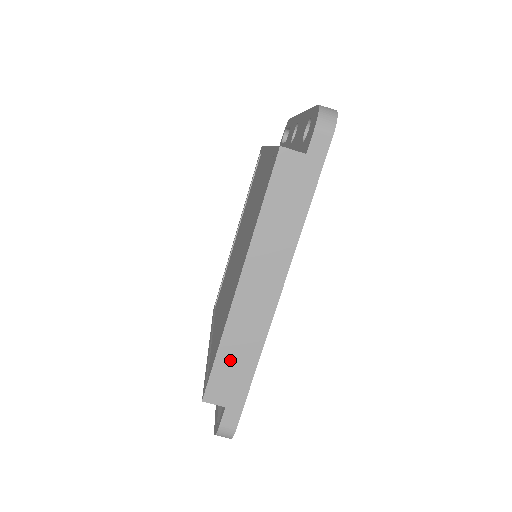
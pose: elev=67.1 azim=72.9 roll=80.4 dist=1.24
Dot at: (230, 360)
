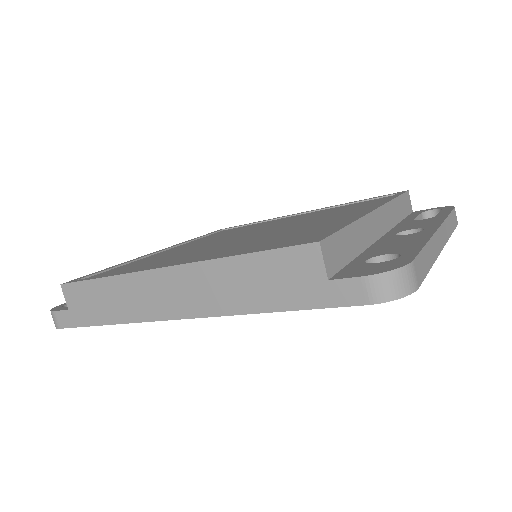
Dot at: (101, 295)
